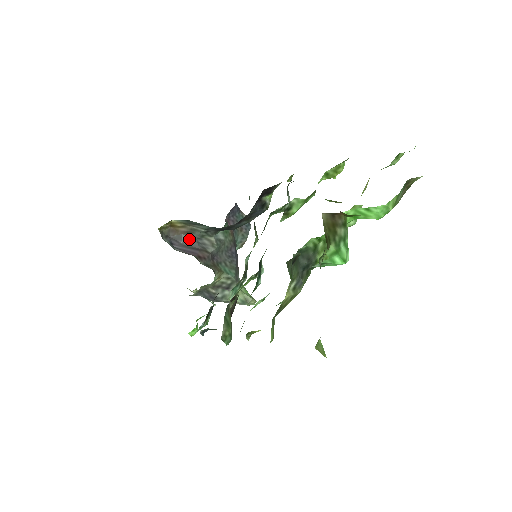
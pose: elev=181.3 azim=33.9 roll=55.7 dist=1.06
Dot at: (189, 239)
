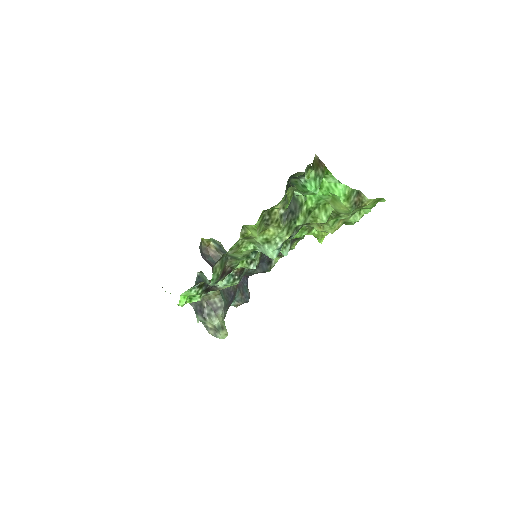
Dot at: (213, 261)
